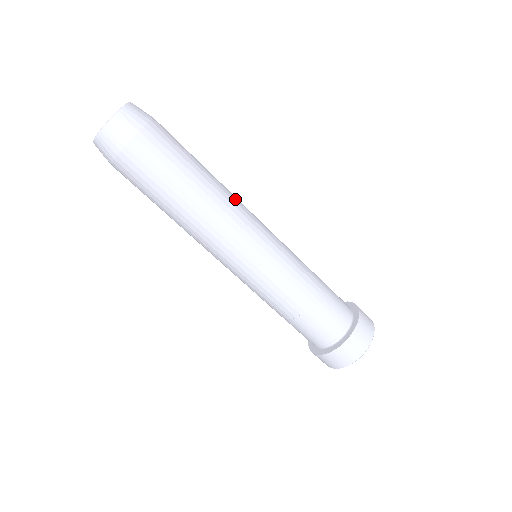
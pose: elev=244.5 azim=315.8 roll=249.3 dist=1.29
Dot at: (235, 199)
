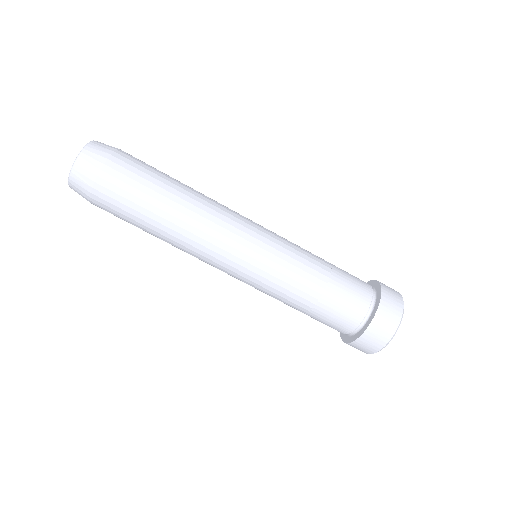
Dot at: (208, 221)
